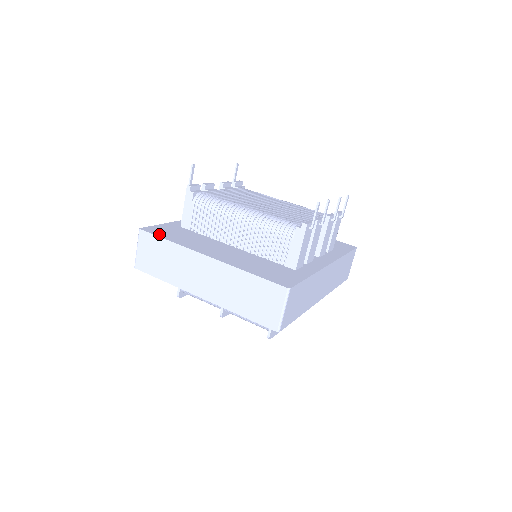
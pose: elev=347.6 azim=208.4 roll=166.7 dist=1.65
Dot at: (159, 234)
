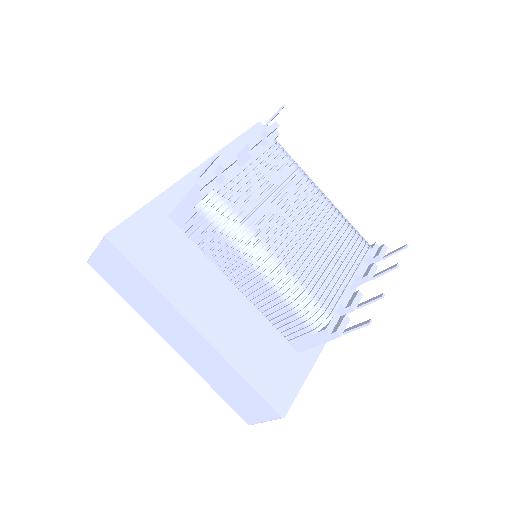
Dot at: (134, 255)
